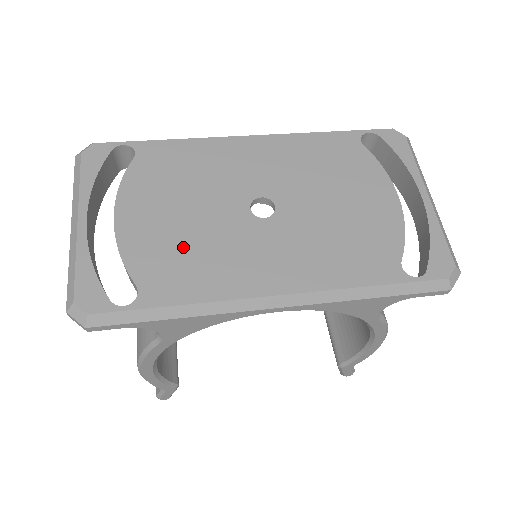
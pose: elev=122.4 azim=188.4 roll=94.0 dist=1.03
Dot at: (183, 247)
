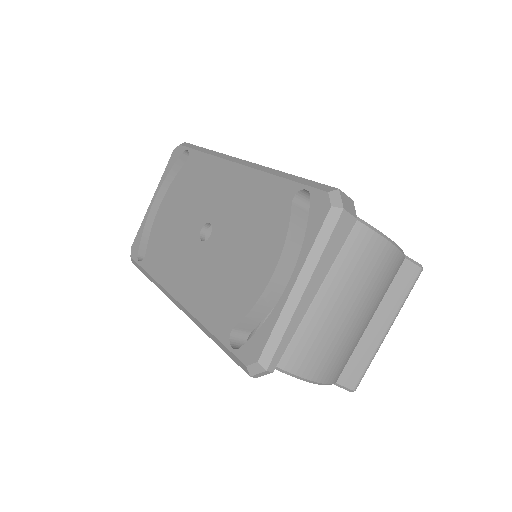
Dot at: (167, 240)
